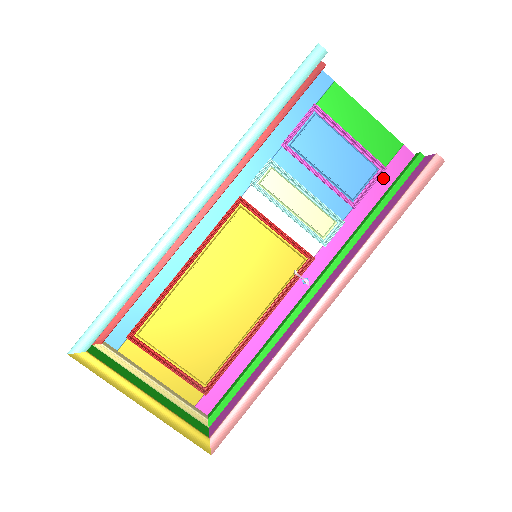
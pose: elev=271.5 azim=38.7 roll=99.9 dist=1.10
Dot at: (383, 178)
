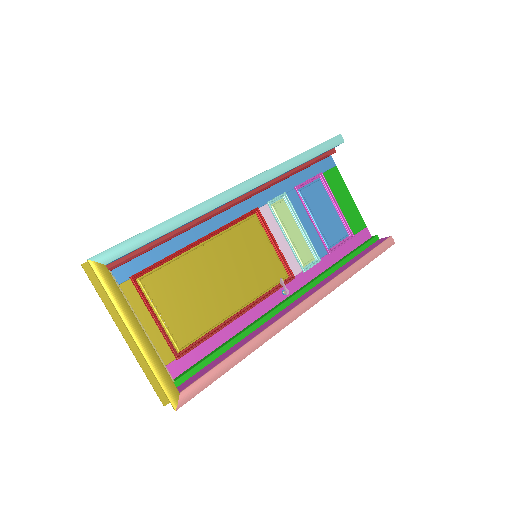
Dot at: (351, 242)
